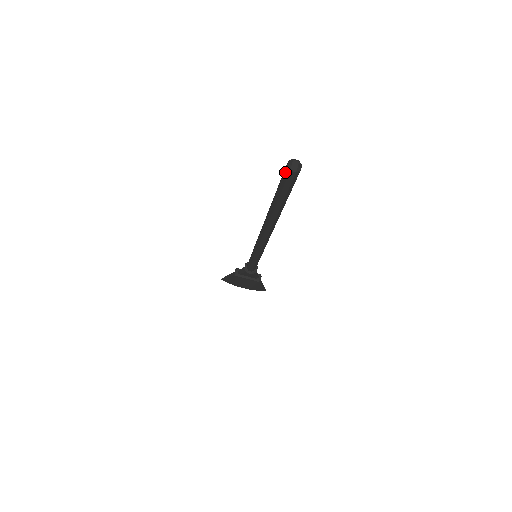
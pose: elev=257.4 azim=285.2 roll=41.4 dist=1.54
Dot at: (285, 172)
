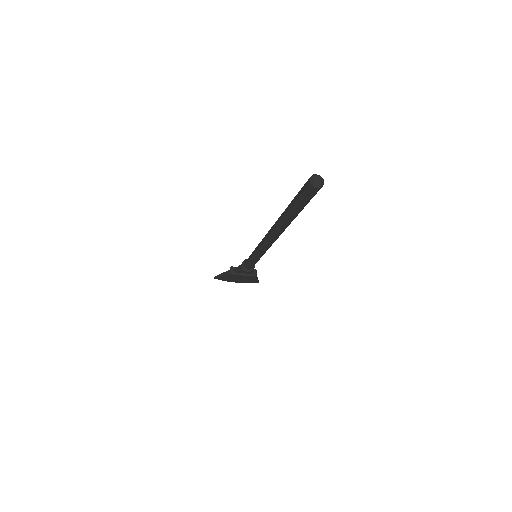
Dot at: (307, 188)
